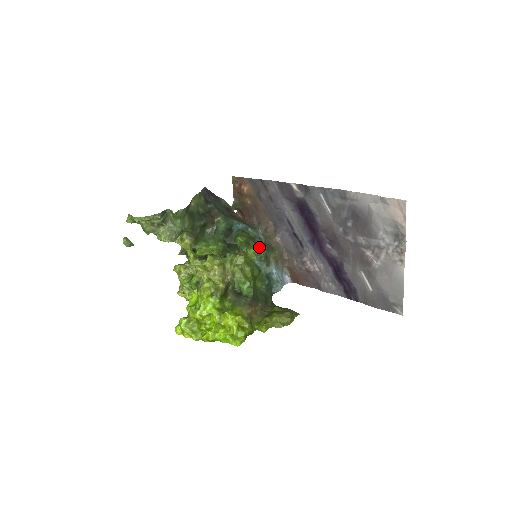
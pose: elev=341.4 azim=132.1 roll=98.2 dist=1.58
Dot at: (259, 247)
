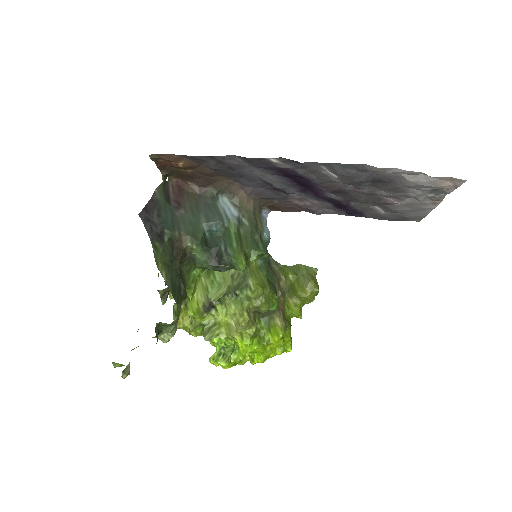
Dot at: (256, 247)
